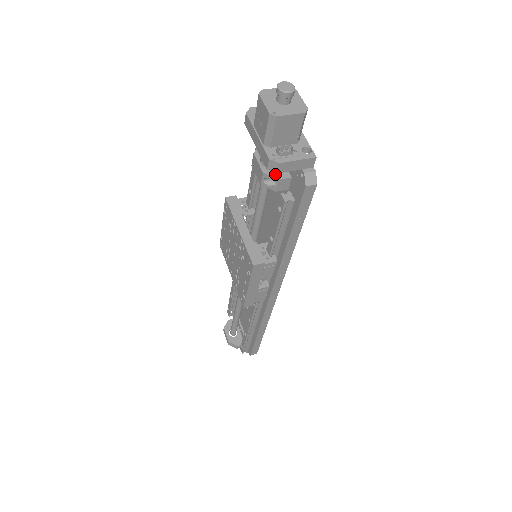
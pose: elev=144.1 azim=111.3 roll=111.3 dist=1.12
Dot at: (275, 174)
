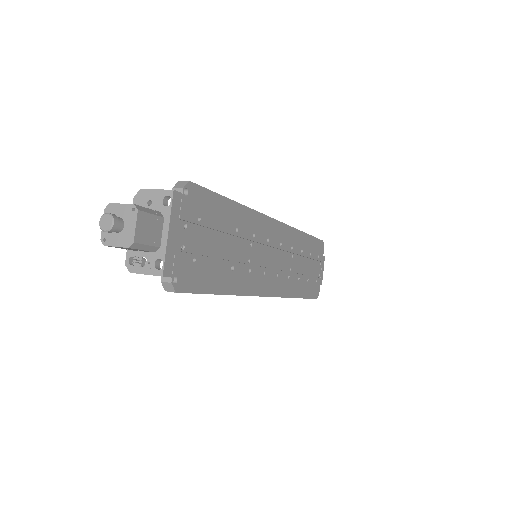
Dot at: occluded
